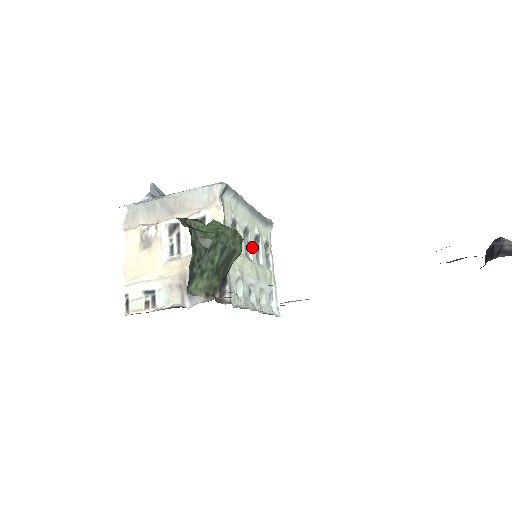
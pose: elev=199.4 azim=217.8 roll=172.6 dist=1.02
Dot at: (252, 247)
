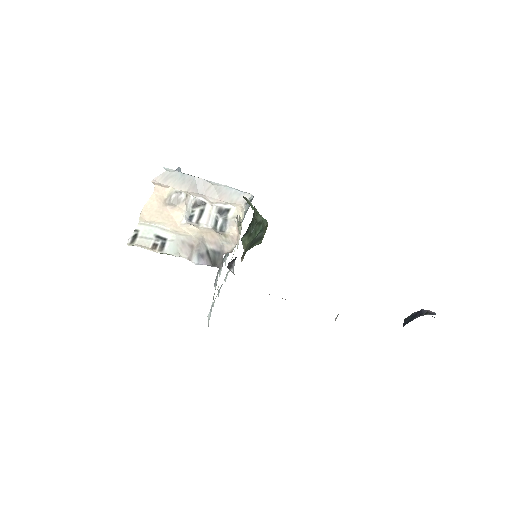
Dot at: (226, 258)
